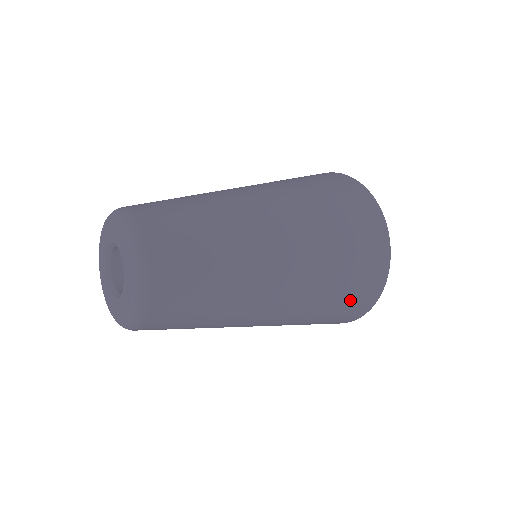
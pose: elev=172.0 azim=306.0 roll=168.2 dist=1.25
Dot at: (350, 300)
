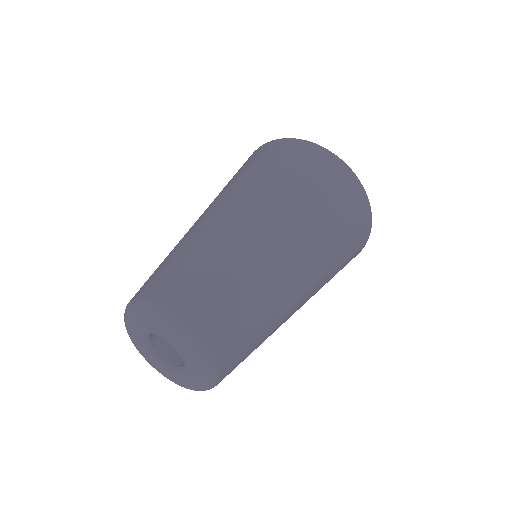
Dot at: (353, 233)
